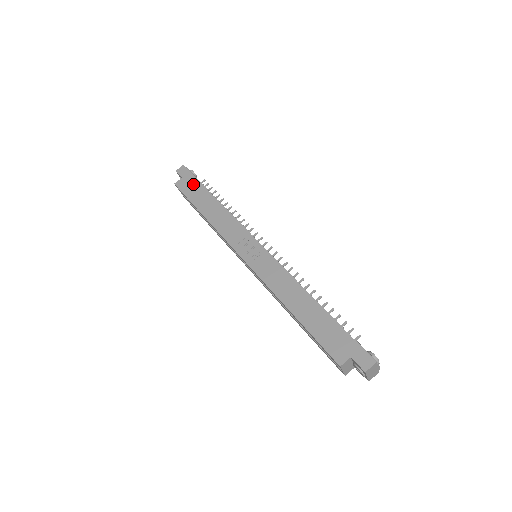
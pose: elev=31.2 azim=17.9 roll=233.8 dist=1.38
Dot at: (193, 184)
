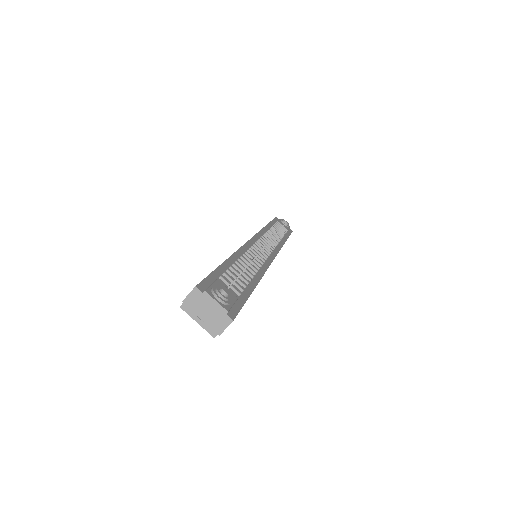
Dot at: occluded
